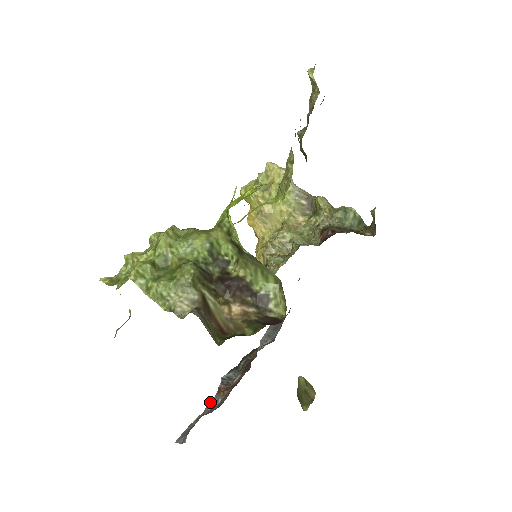
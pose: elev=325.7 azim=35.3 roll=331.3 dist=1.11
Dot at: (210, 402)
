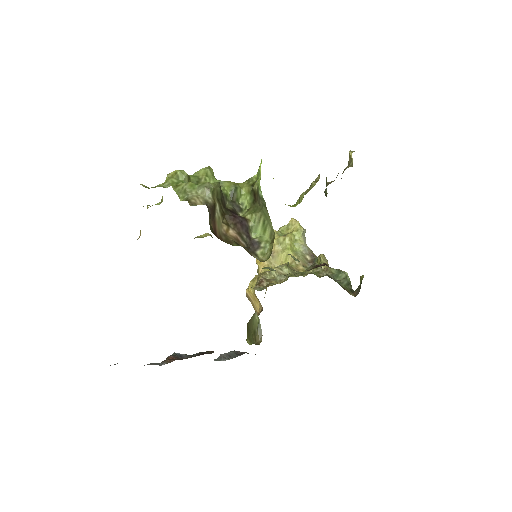
Dot at: occluded
